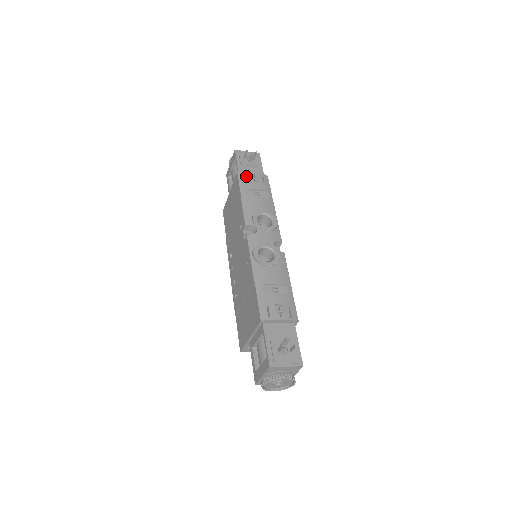
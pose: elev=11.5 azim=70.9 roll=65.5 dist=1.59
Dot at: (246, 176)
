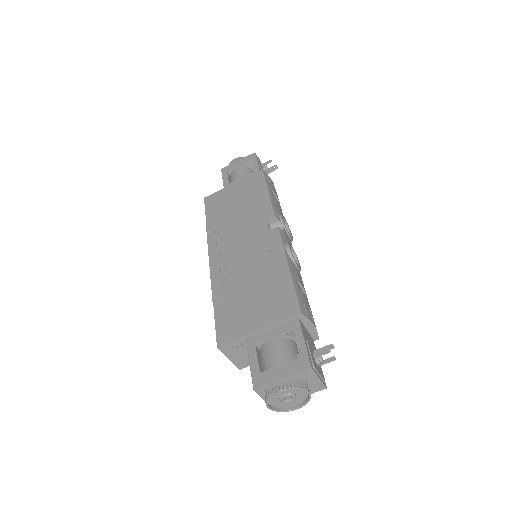
Dot at: (269, 179)
